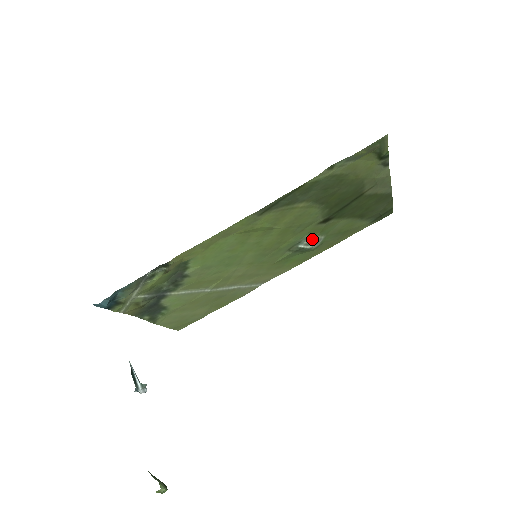
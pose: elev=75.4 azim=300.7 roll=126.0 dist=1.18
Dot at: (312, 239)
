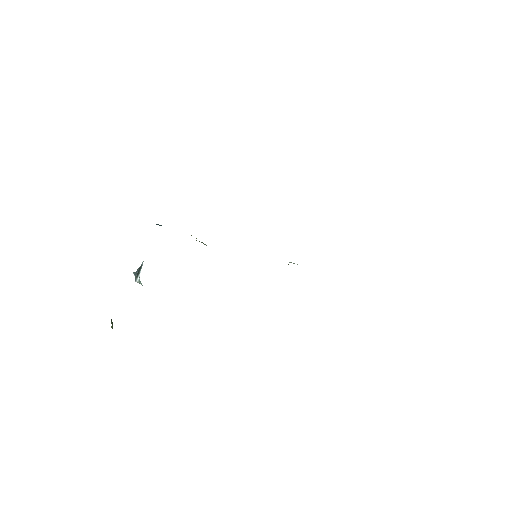
Dot at: occluded
